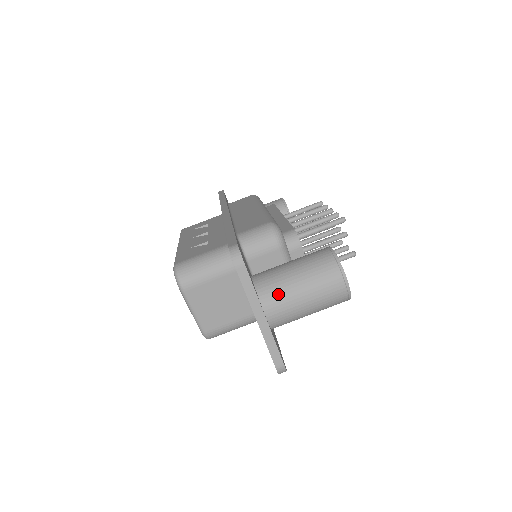
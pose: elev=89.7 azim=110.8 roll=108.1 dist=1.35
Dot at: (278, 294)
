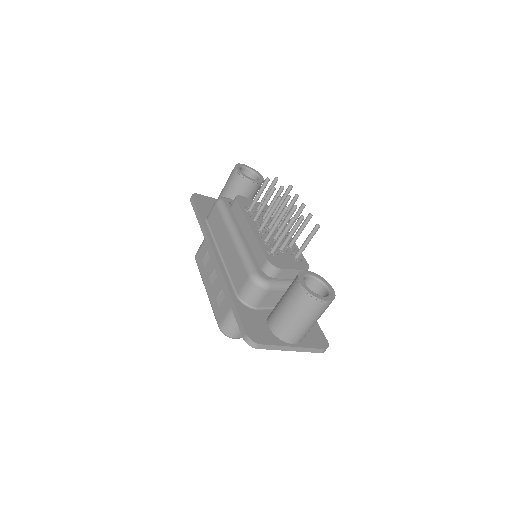
Dot at: (291, 333)
